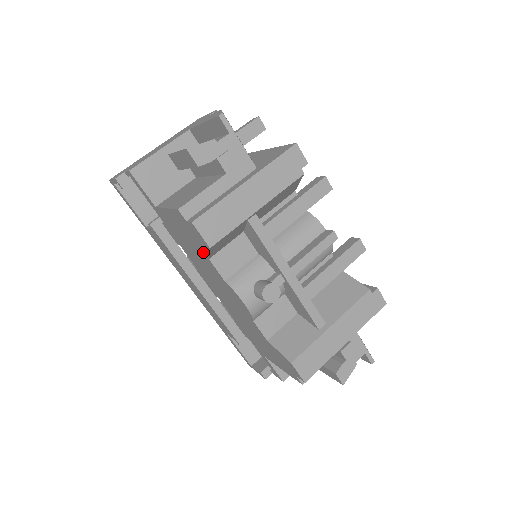
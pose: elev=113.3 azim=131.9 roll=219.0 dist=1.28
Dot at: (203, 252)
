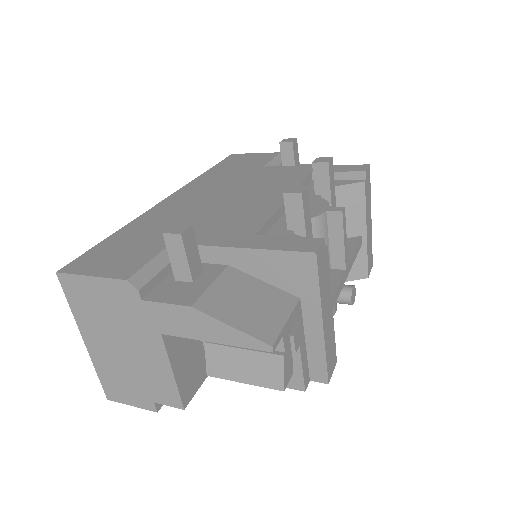
Dot at: occluded
